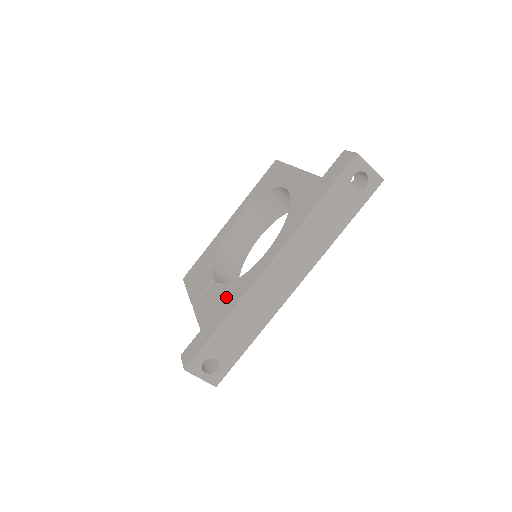
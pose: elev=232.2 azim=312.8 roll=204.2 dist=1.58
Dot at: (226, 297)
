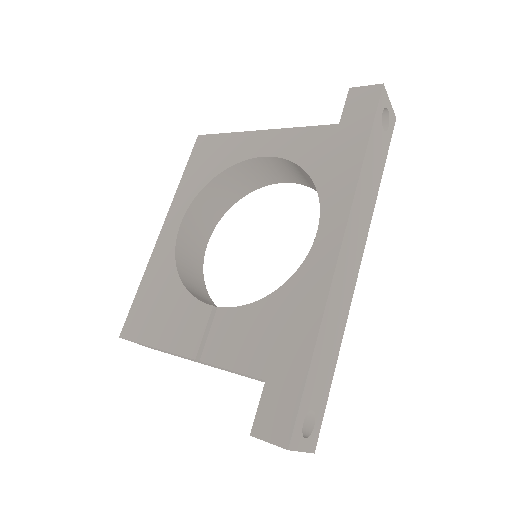
Dot at: (283, 315)
